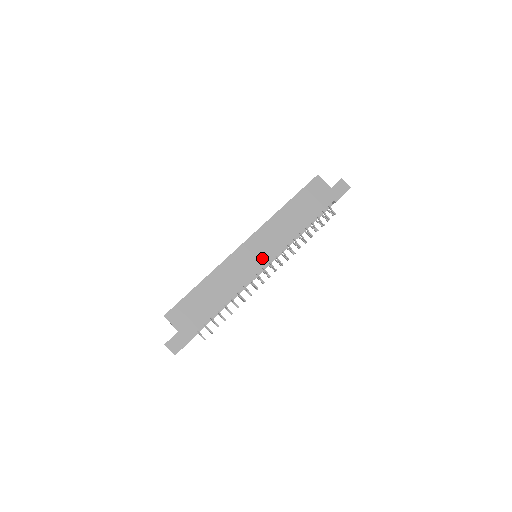
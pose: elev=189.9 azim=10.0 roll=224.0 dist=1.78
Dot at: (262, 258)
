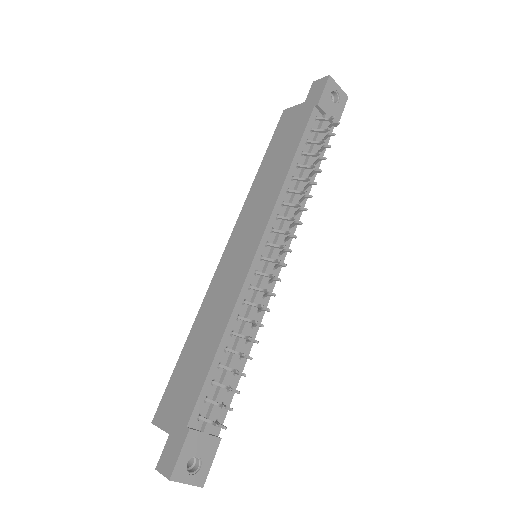
Dot at: (250, 247)
